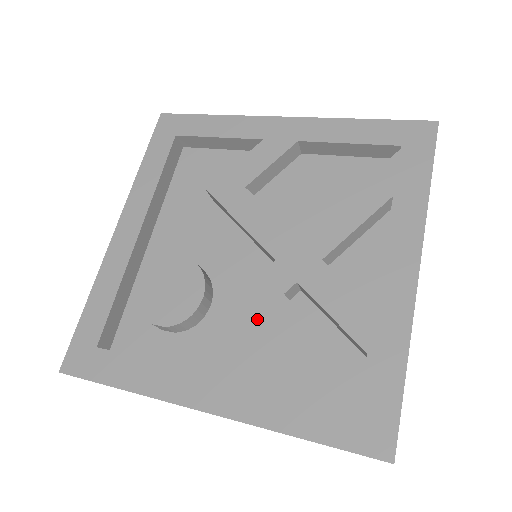
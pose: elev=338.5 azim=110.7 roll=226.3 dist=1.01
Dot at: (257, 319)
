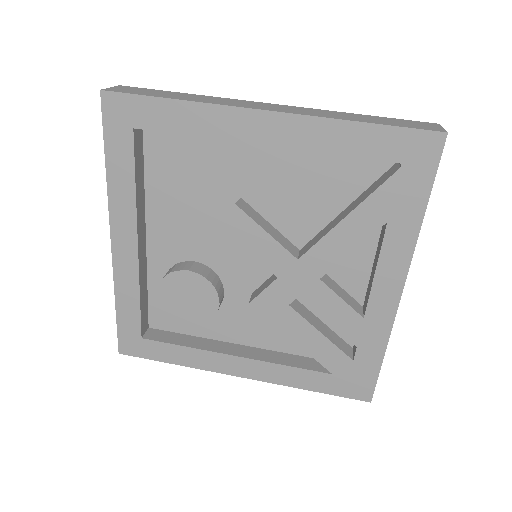
Dot at: occluded
